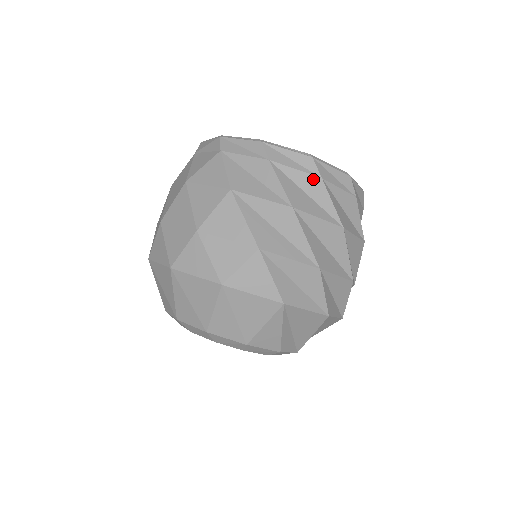
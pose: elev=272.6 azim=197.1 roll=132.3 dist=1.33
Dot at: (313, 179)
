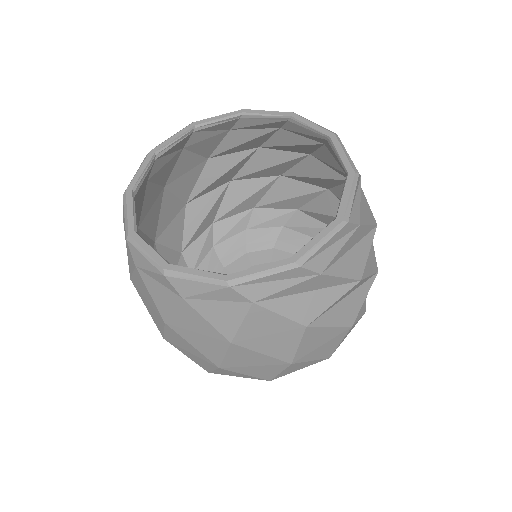
Dot at: (354, 235)
